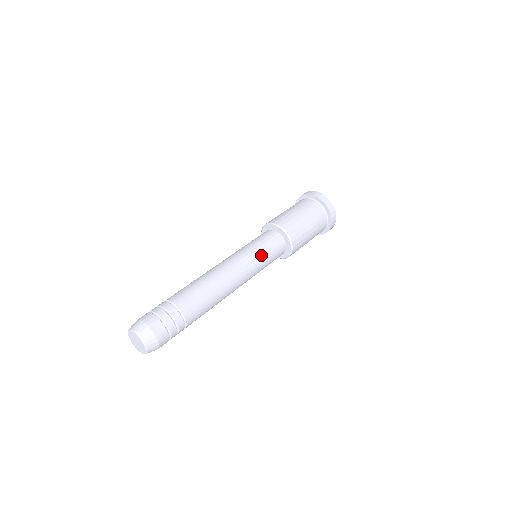
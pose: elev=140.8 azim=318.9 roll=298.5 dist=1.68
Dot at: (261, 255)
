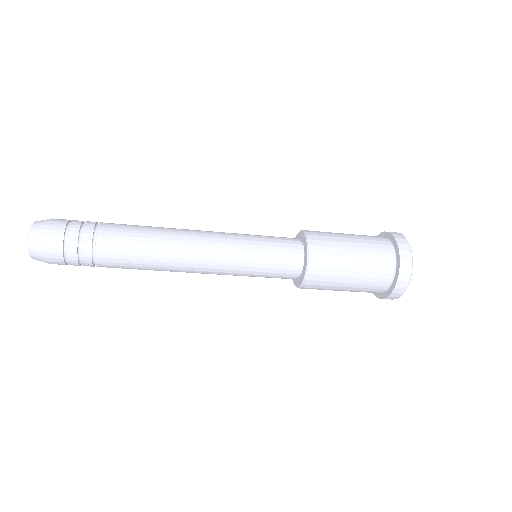
Dot at: occluded
